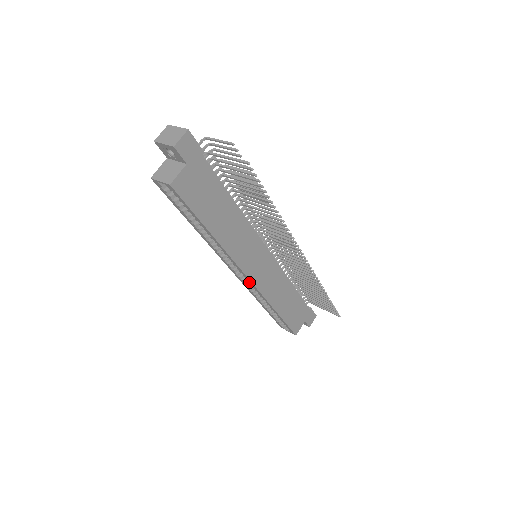
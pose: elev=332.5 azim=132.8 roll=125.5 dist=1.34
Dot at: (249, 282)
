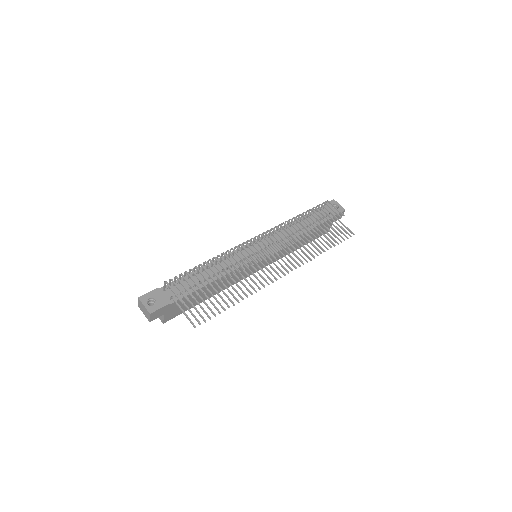
Dot at: occluded
